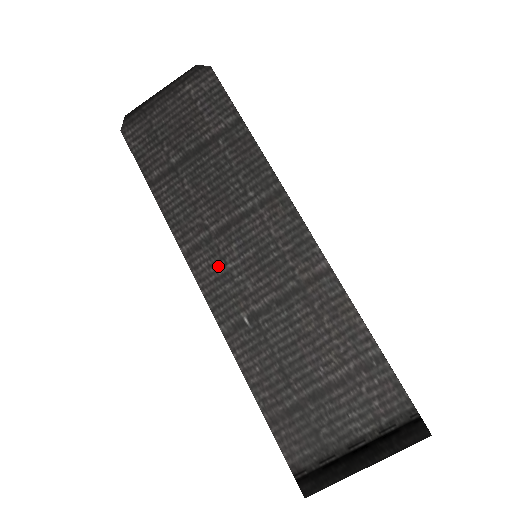
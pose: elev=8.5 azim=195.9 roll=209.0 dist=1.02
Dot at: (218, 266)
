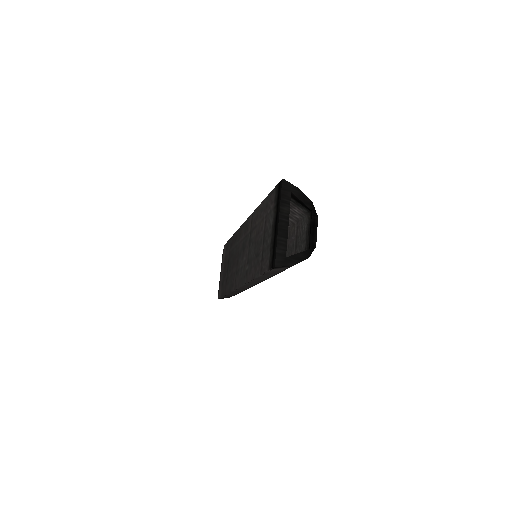
Dot at: (239, 273)
